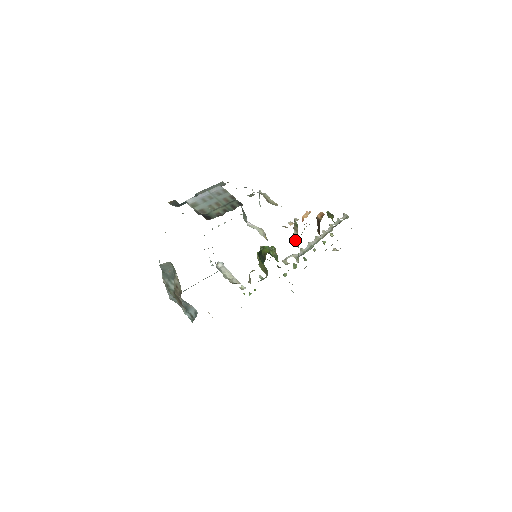
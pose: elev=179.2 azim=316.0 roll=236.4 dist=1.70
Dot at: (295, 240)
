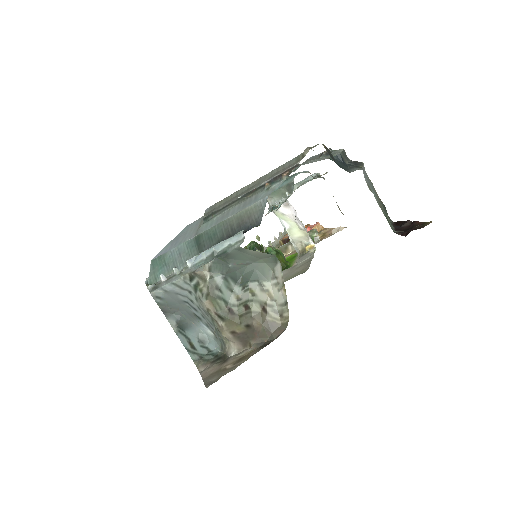
Dot at: (284, 249)
